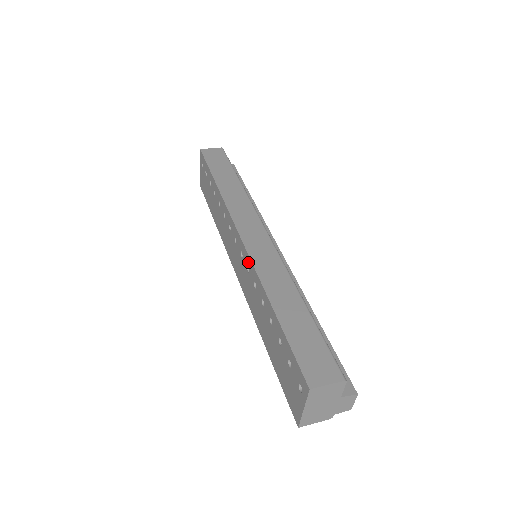
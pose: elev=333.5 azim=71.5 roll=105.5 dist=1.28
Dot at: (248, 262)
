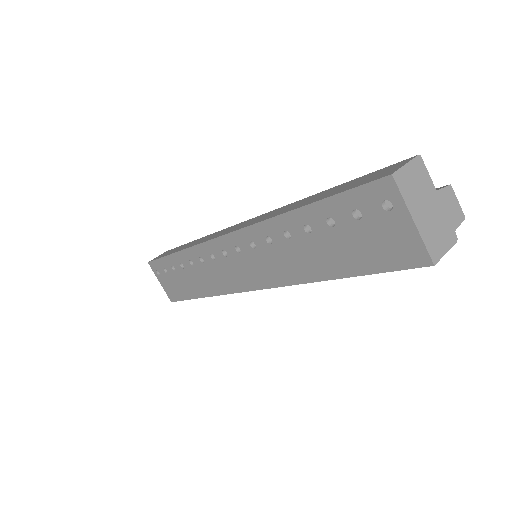
Dot at: (247, 236)
